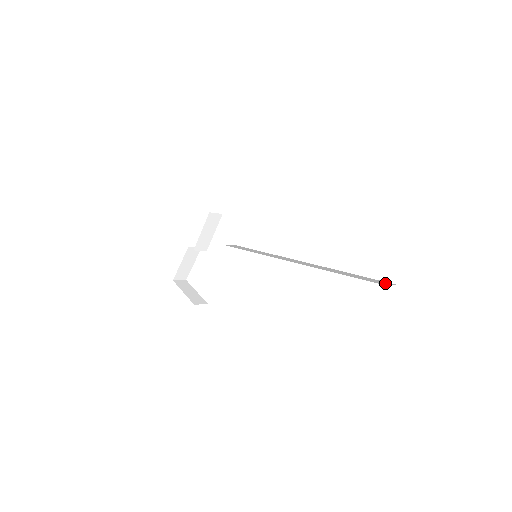
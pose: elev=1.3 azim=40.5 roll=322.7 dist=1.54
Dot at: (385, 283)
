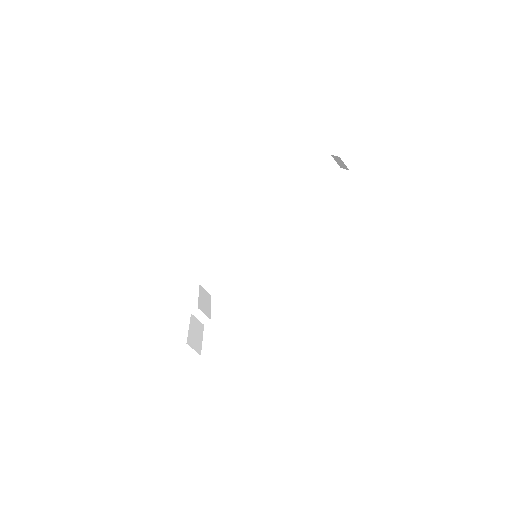
Dot at: occluded
